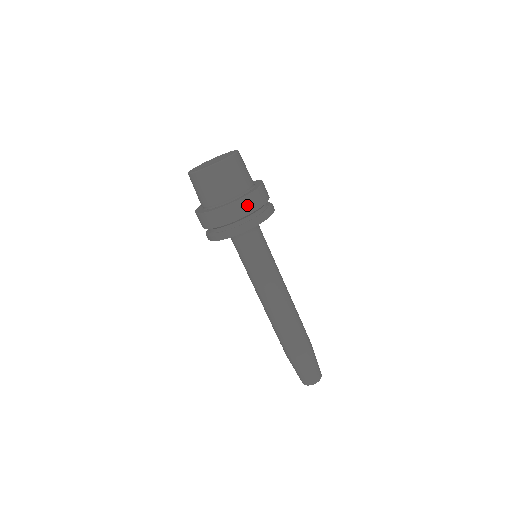
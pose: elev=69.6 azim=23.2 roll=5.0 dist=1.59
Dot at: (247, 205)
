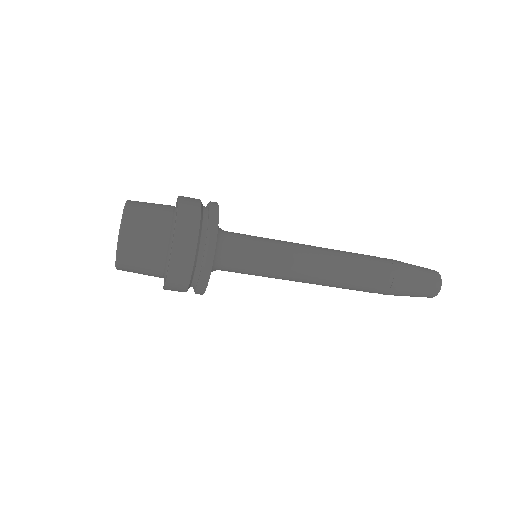
Dot at: (178, 281)
